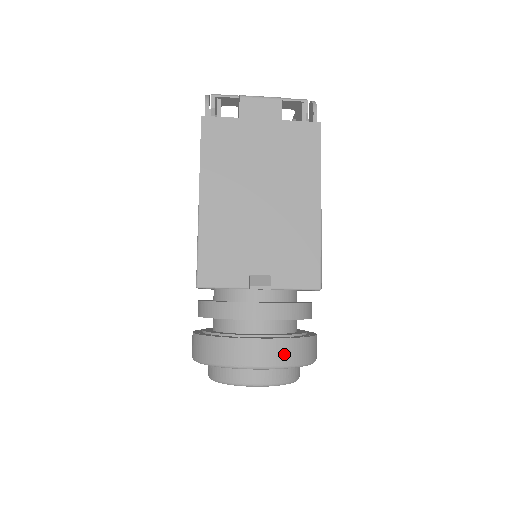
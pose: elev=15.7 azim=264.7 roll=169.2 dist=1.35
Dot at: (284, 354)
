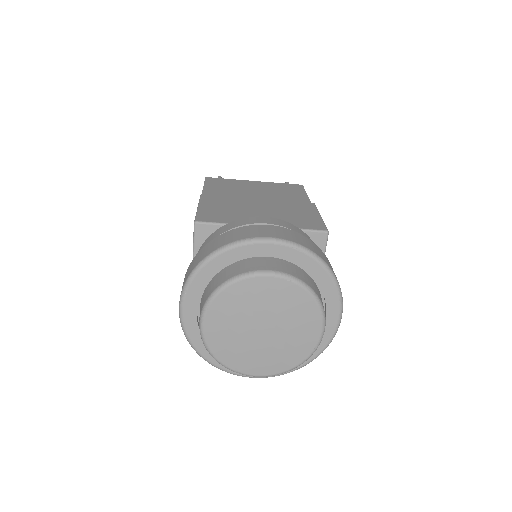
Dot at: (297, 239)
